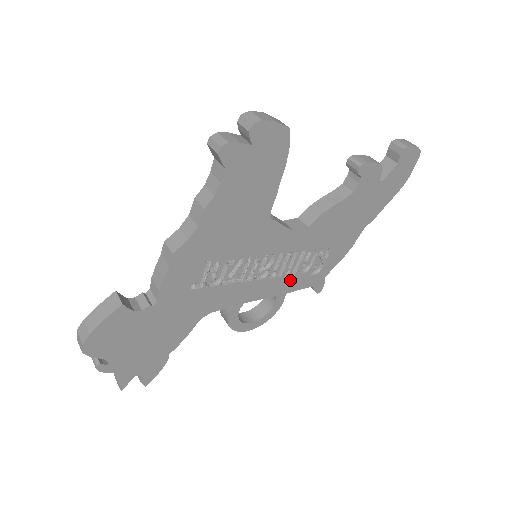
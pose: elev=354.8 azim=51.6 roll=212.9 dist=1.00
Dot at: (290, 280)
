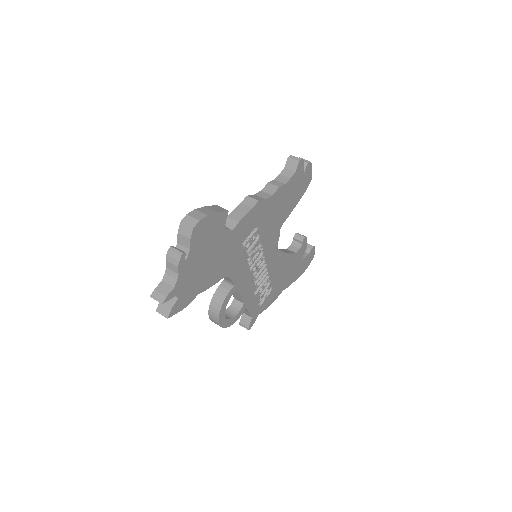
Dot at: (253, 296)
